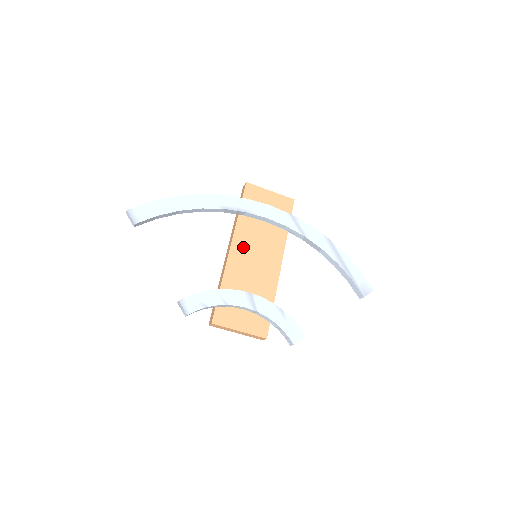
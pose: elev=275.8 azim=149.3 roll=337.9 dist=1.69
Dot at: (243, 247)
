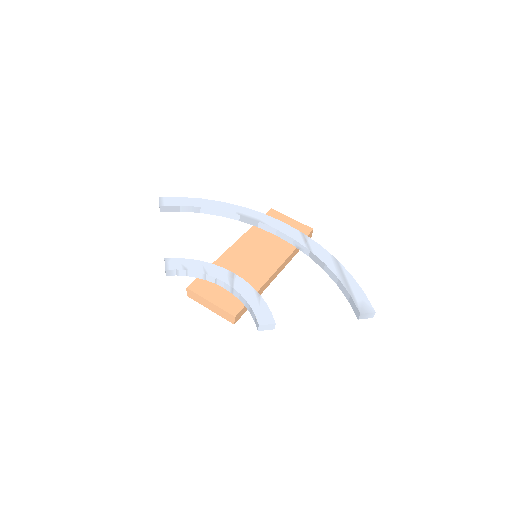
Dot at: (246, 246)
